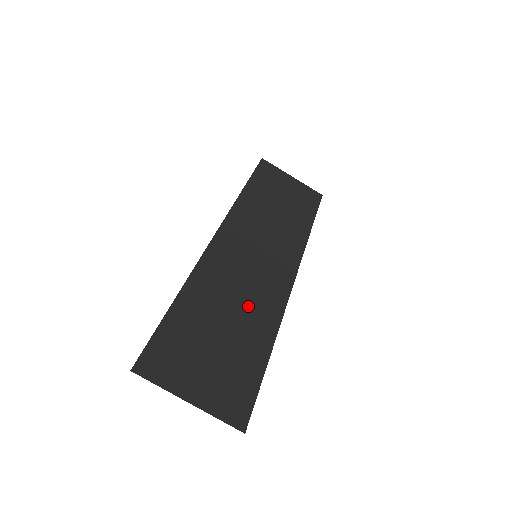
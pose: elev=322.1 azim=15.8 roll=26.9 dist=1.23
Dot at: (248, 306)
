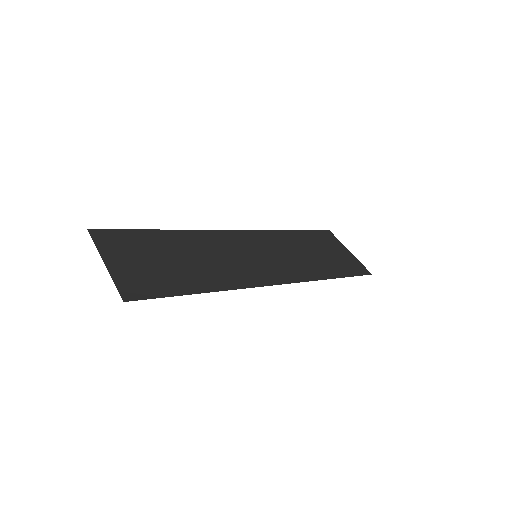
Dot at: (214, 266)
